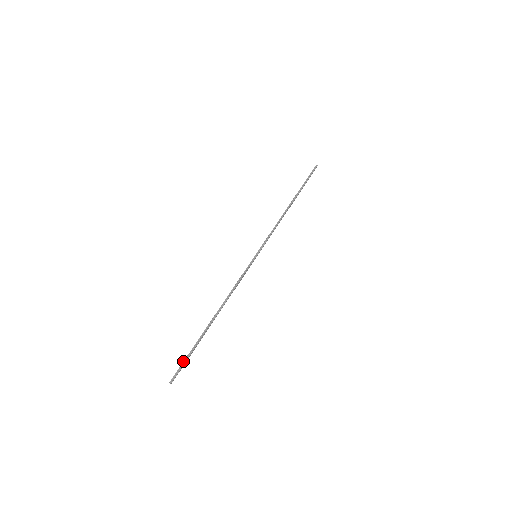
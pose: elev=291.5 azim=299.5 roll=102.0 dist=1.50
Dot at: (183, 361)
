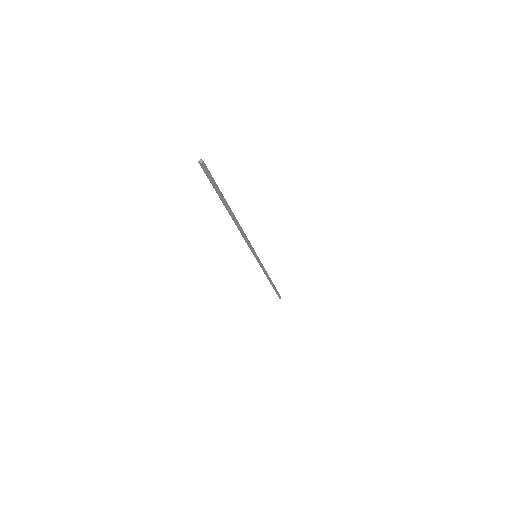
Dot at: (212, 178)
